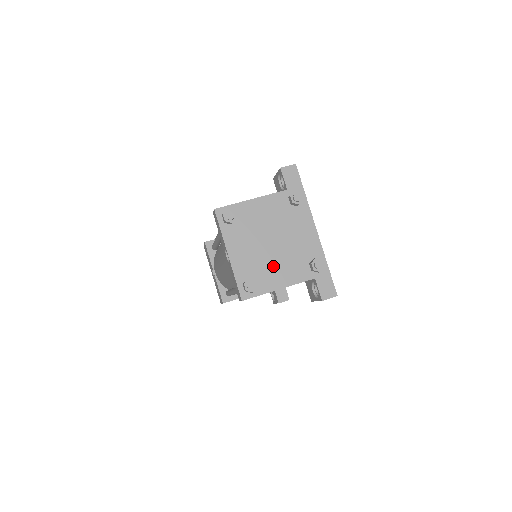
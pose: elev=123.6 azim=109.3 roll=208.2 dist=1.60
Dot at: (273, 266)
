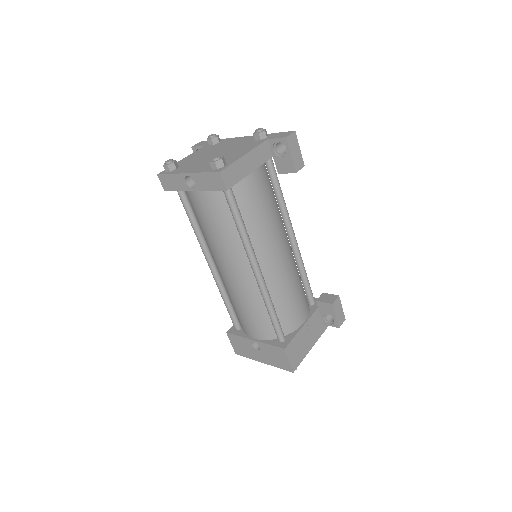
Dot at: (228, 155)
